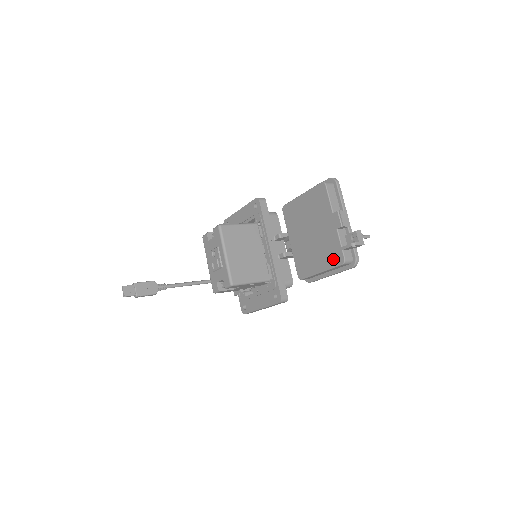
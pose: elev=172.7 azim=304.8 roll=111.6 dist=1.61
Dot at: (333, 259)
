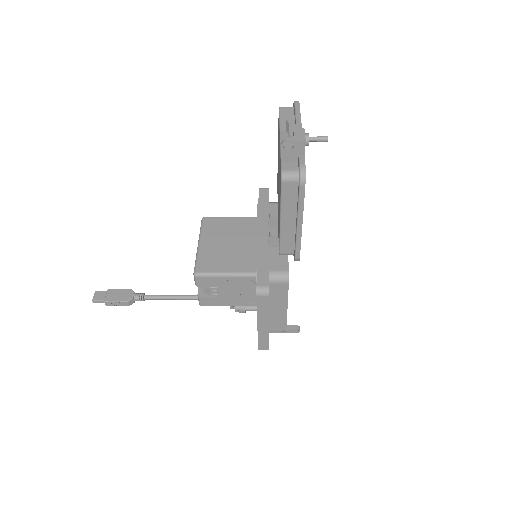
Dot at: (280, 186)
